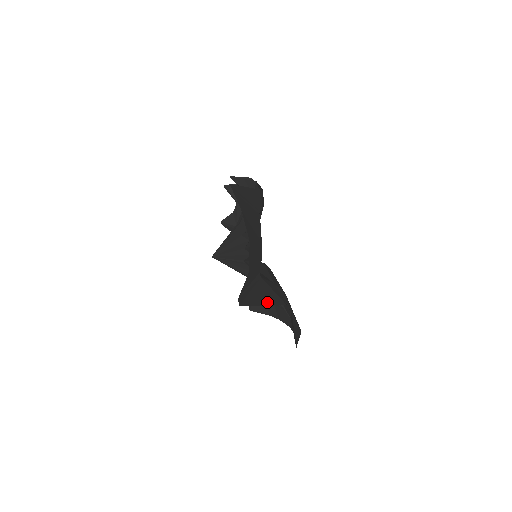
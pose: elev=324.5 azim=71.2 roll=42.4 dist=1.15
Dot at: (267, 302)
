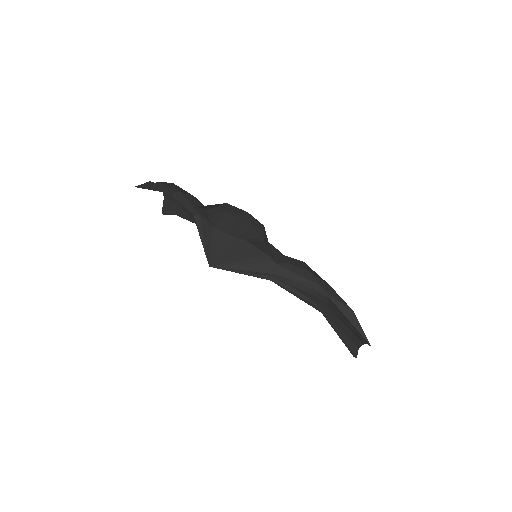
Dot at: occluded
